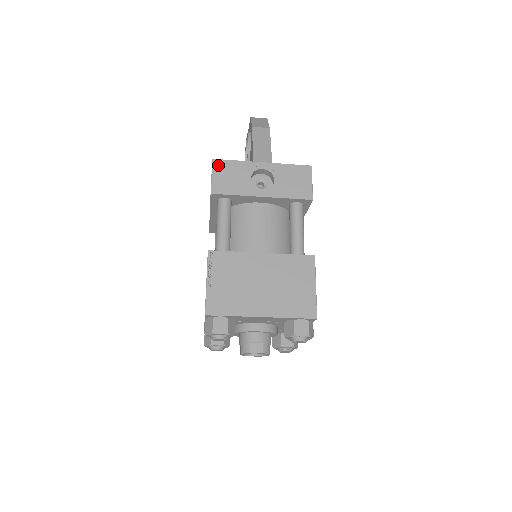
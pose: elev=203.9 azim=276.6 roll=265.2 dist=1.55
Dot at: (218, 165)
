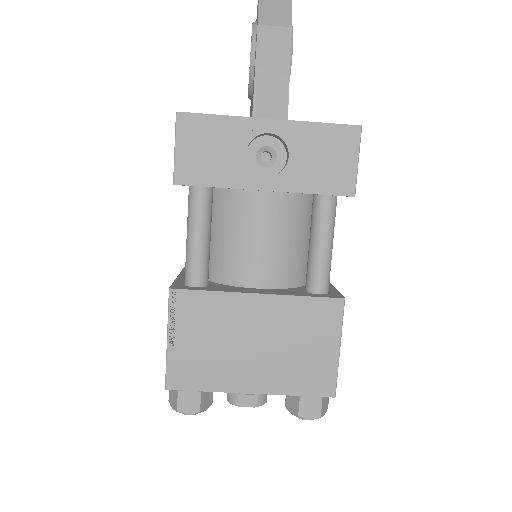
Dot at: (186, 125)
